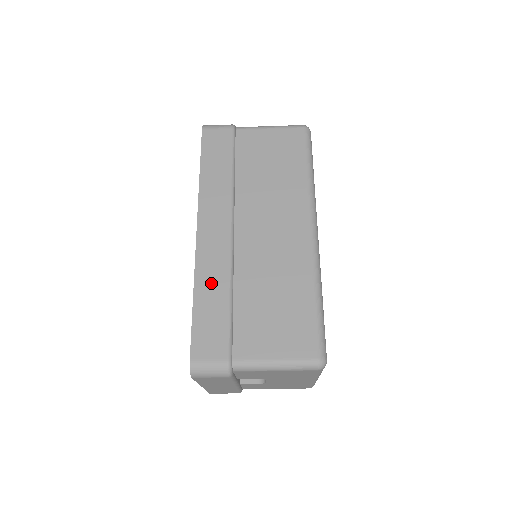
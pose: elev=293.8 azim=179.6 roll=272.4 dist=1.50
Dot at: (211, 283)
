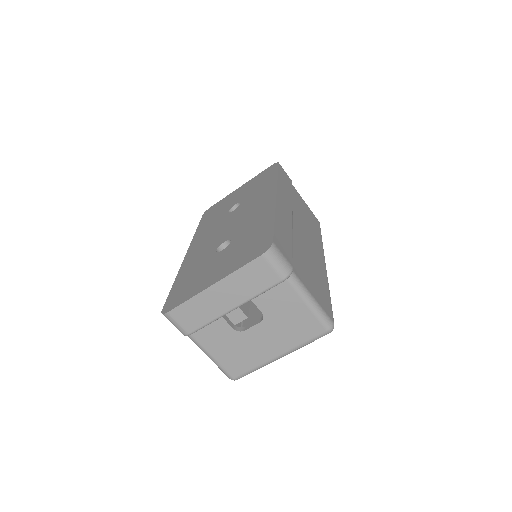
Dot at: (284, 223)
